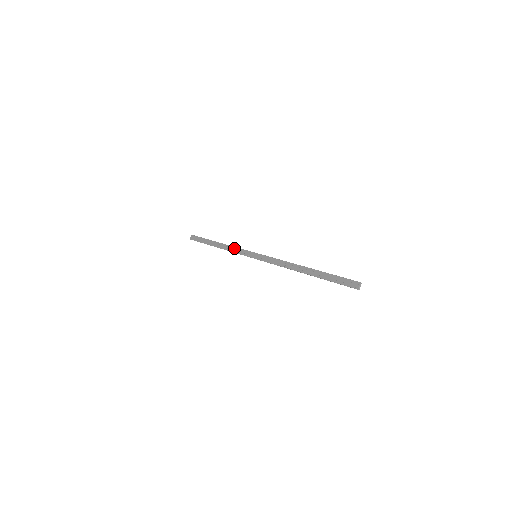
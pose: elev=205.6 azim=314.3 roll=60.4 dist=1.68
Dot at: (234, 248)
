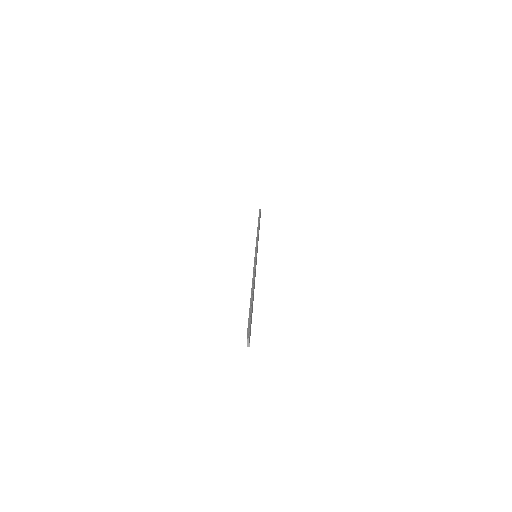
Dot at: occluded
